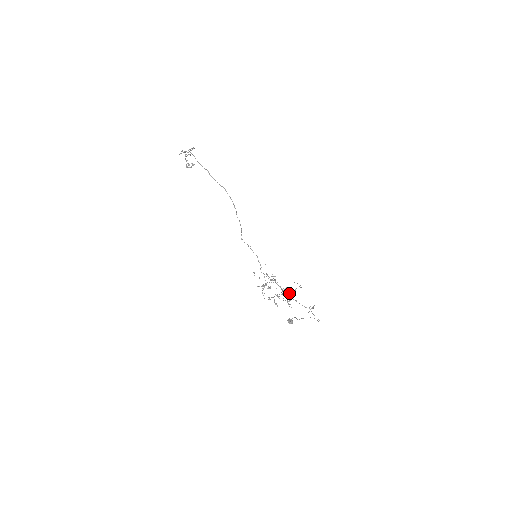
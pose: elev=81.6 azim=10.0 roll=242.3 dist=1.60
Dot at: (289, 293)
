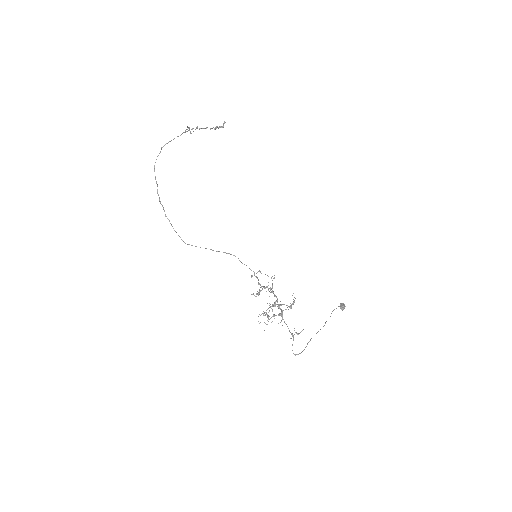
Dot at: (286, 305)
